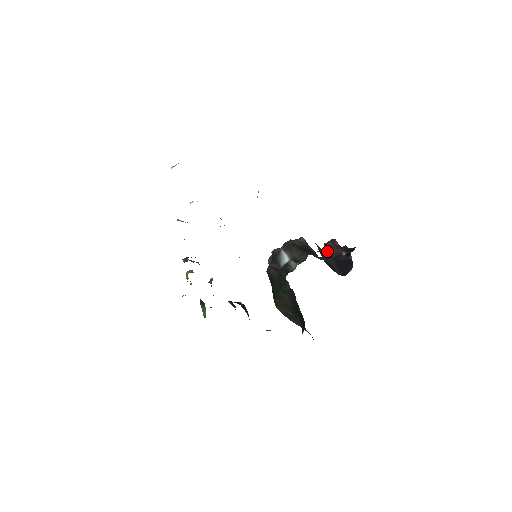
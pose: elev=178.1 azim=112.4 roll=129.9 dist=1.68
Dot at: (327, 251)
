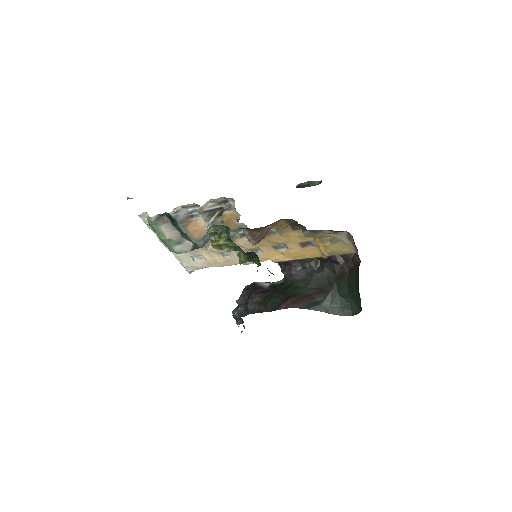
Dot at: occluded
